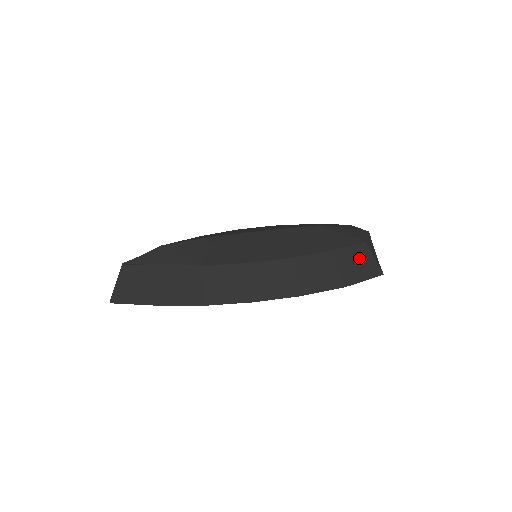
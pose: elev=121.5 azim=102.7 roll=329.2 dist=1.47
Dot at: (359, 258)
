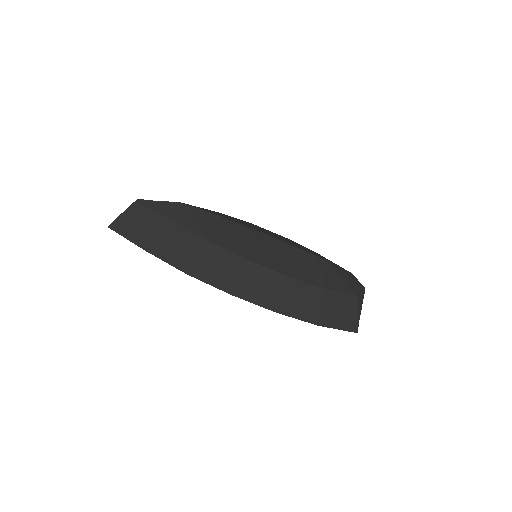
Dot at: (344, 307)
